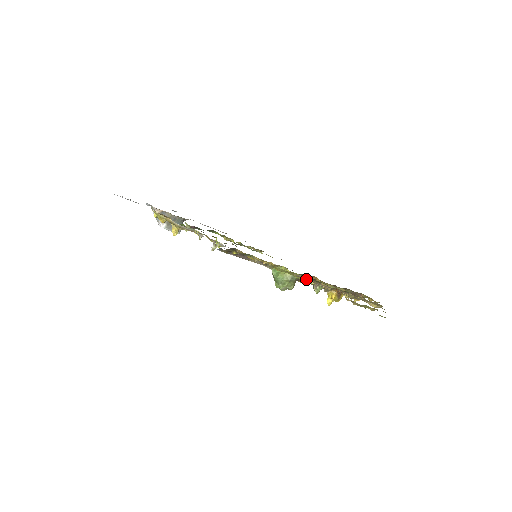
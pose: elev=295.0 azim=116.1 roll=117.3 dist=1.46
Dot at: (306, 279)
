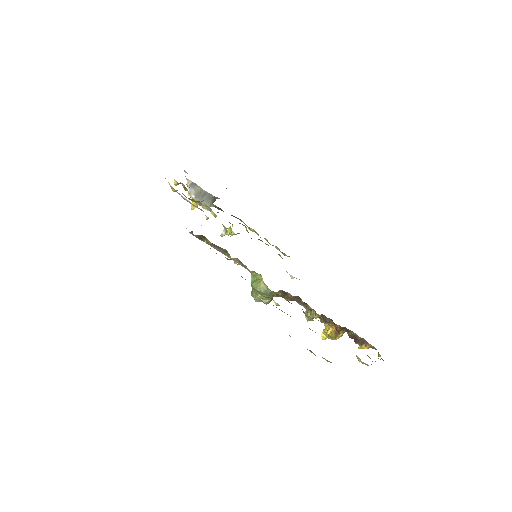
Dot at: occluded
